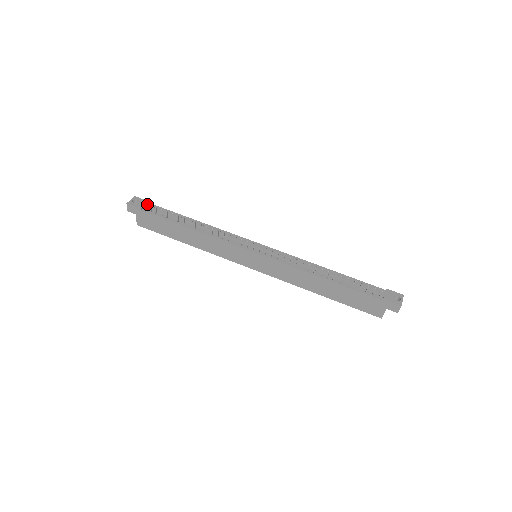
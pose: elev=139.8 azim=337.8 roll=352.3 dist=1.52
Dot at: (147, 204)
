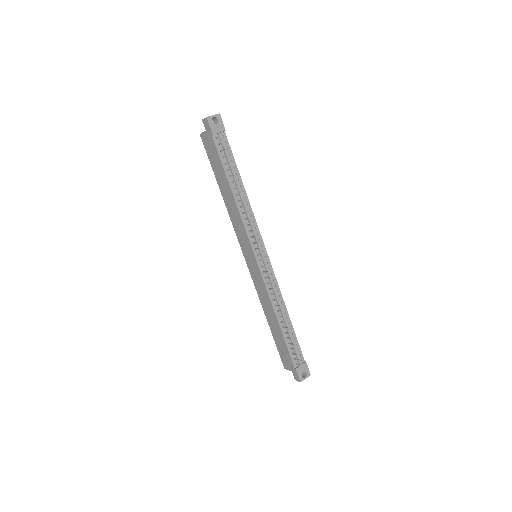
Dot at: (222, 132)
